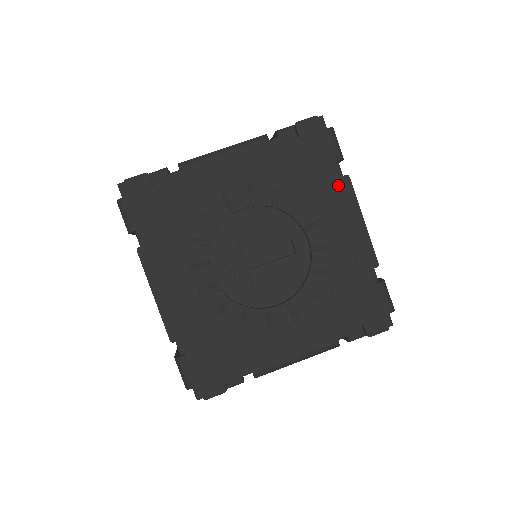
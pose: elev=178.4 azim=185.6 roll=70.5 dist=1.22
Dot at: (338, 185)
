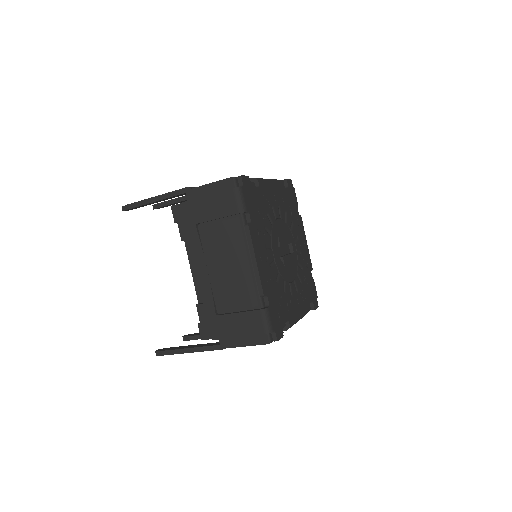
Dot at: (300, 220)
